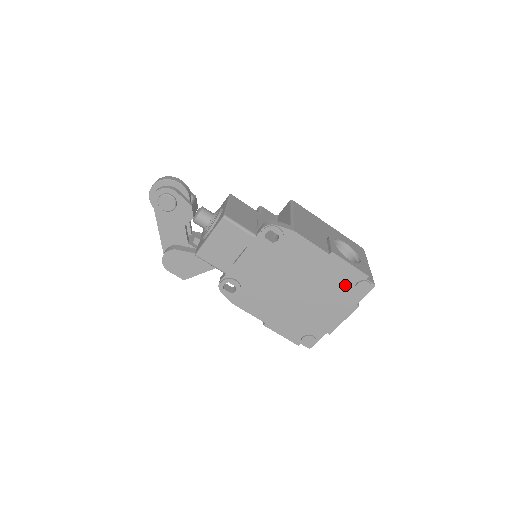
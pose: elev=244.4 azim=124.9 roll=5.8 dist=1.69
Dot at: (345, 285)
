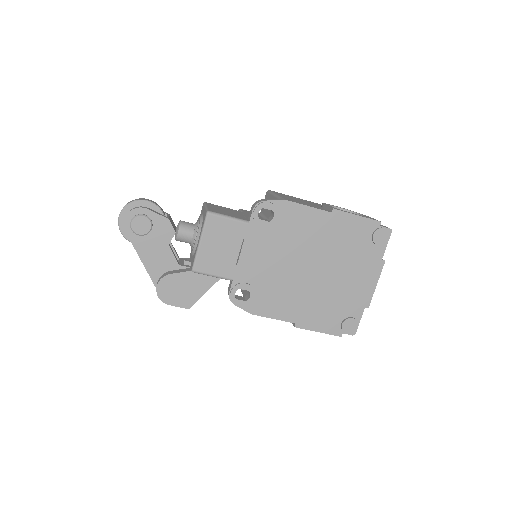
Dot at: (361, 242)
